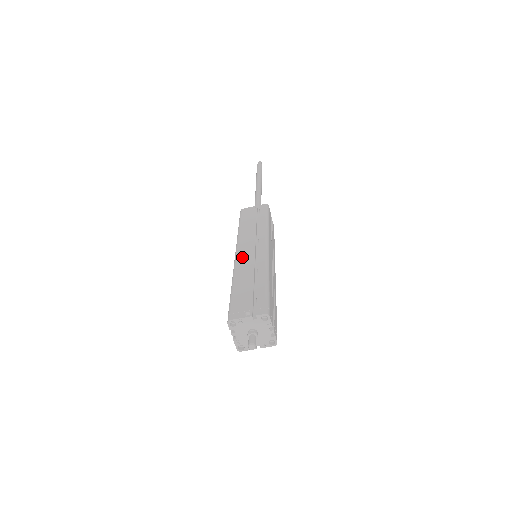
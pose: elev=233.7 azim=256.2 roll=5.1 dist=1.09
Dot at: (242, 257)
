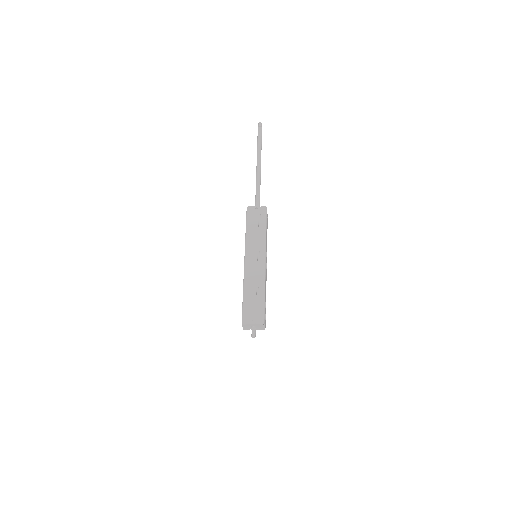
Dot at: (249, 267)
